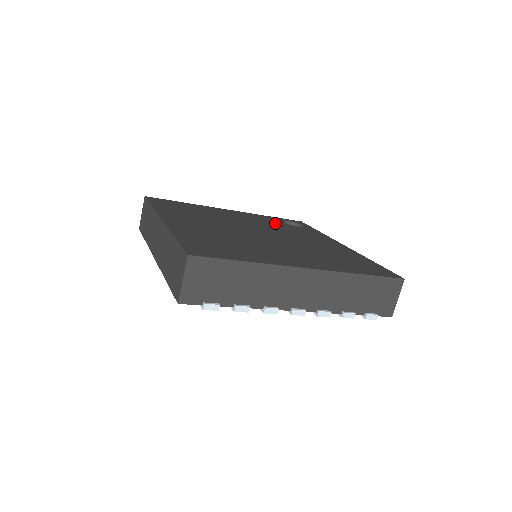
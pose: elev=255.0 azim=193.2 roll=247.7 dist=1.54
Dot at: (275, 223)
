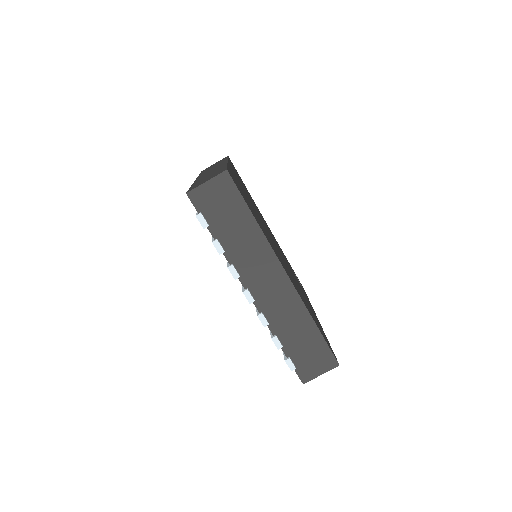
Dot at: occluded
